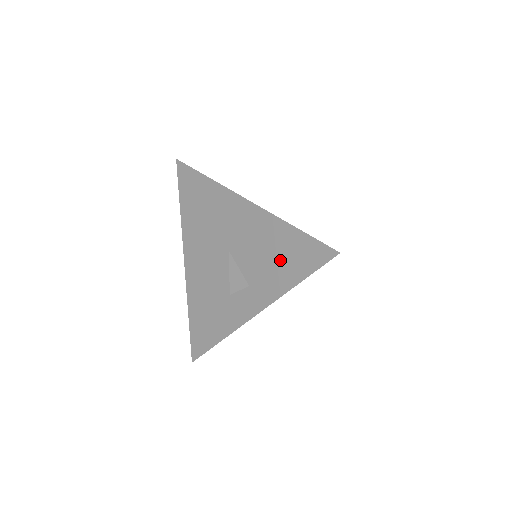
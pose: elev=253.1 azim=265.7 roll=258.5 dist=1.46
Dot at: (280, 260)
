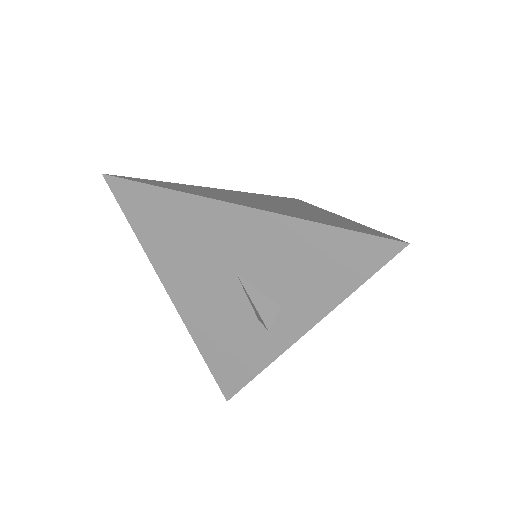
Dot at: (320, 269)
